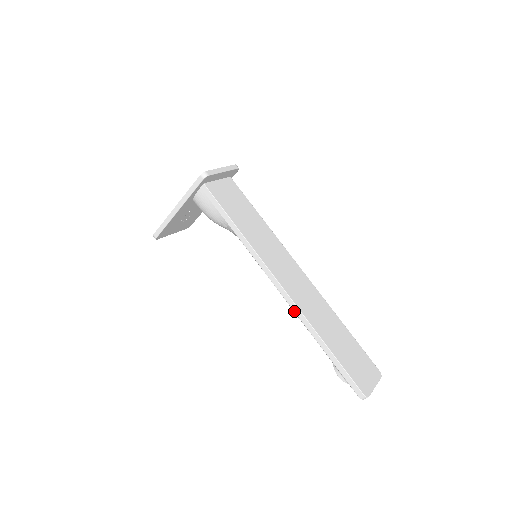
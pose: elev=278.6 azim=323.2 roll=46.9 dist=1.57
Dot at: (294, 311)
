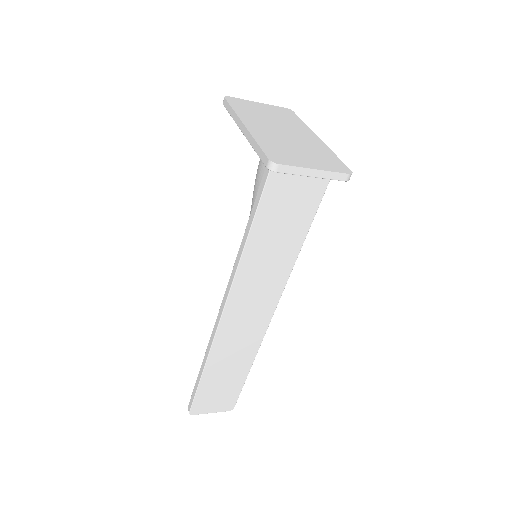
Dot at: (212, 332)
